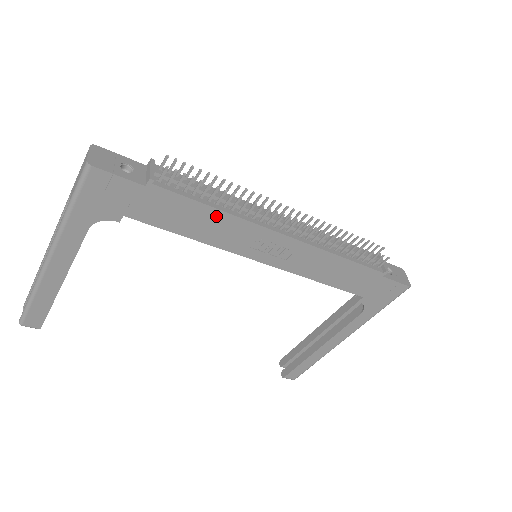
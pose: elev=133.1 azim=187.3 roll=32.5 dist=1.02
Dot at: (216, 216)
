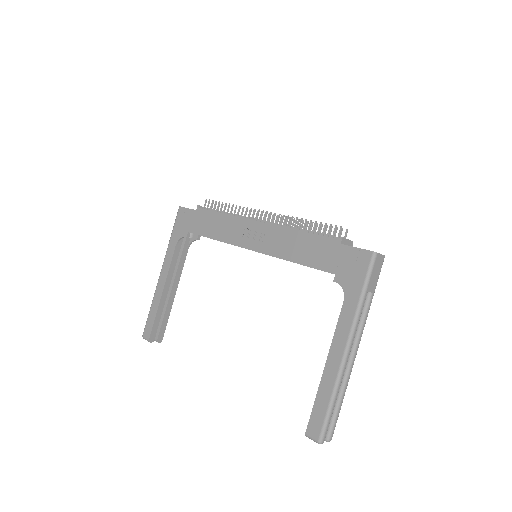
Dot at: (224, 219)
